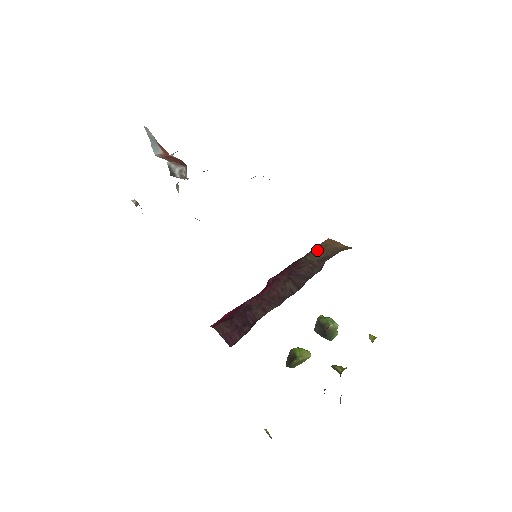
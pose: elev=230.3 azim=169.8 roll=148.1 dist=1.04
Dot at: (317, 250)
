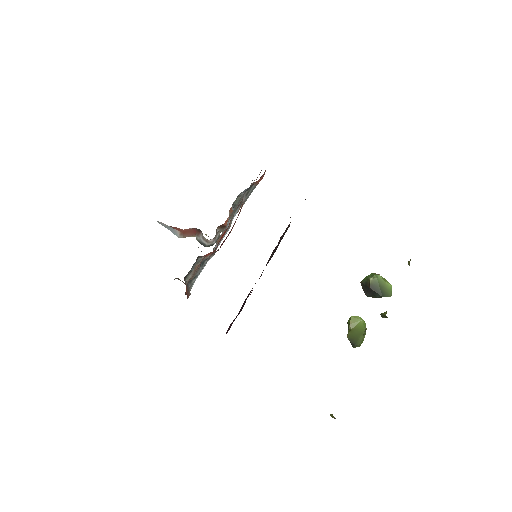
Dot at: occluded
